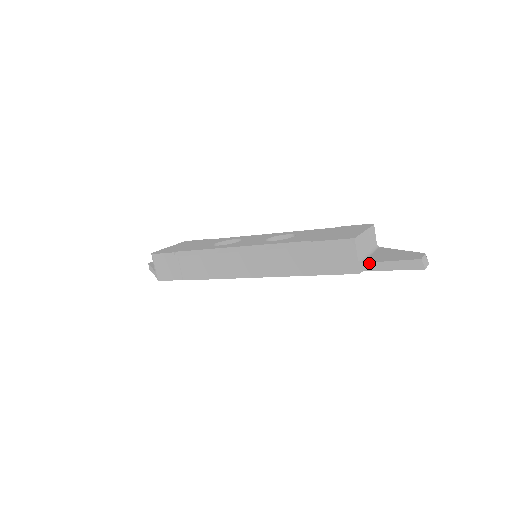
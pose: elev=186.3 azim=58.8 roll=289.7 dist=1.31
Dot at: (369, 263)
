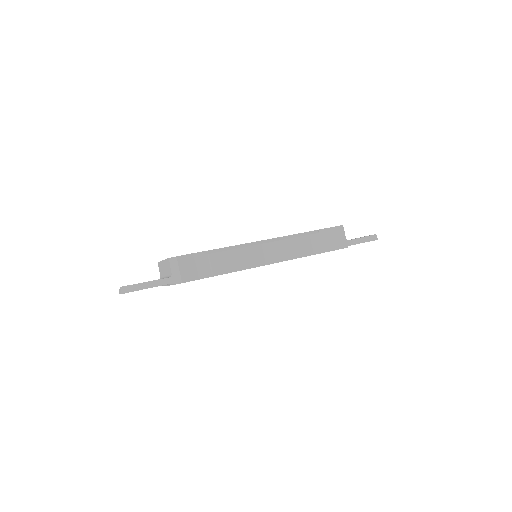
Dot at: (352, 240)
